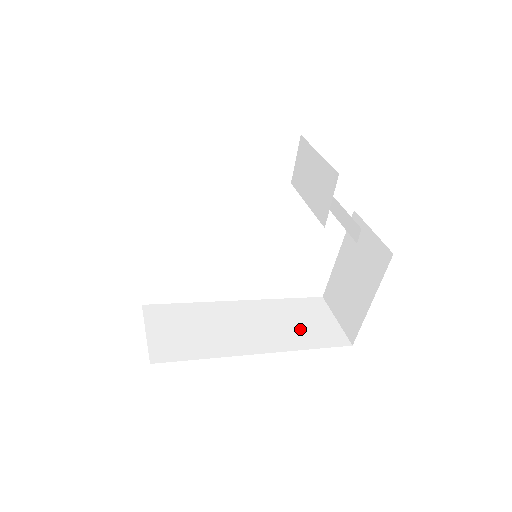
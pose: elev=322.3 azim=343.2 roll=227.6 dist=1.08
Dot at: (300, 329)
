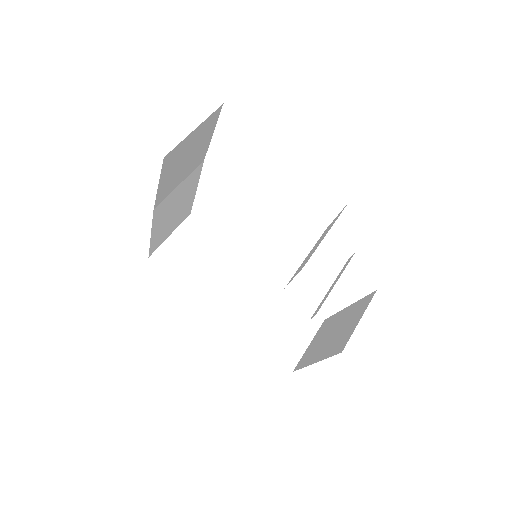
Dot at: (272, 325)
